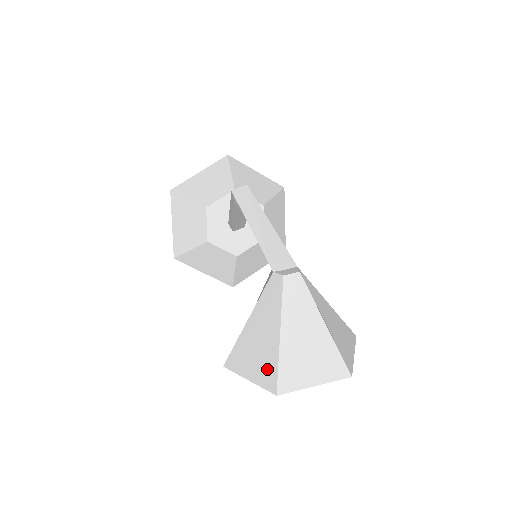
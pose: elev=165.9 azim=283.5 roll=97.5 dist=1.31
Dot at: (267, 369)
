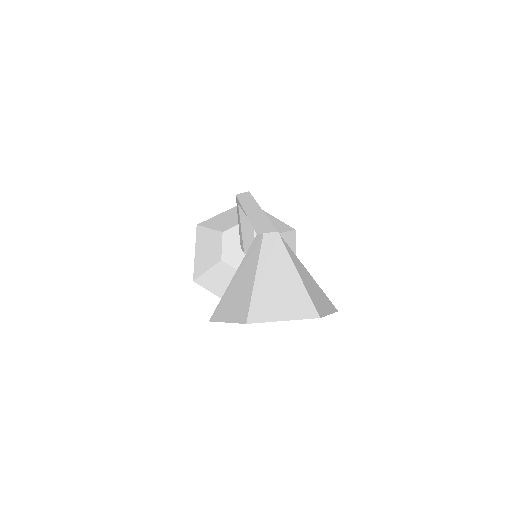
Dot at: (242, 306)
